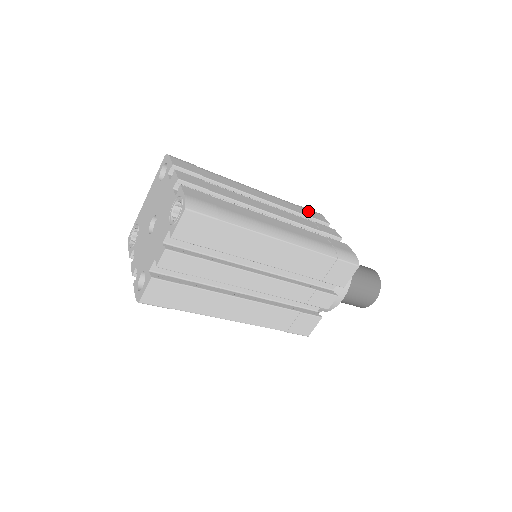
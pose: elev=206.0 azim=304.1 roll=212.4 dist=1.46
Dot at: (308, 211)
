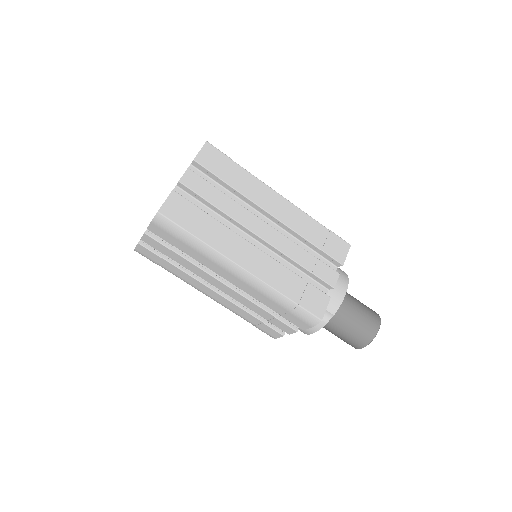
Dot at: occluded
